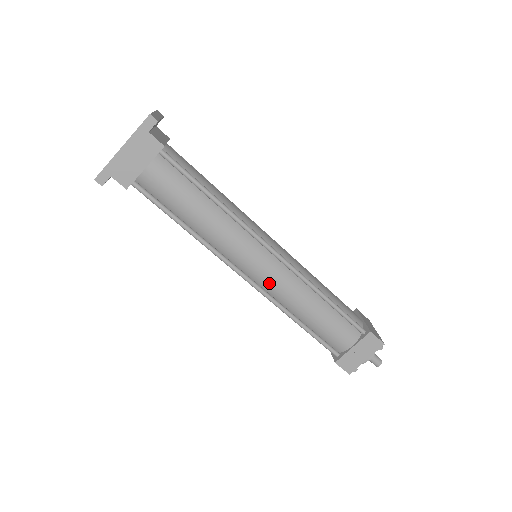
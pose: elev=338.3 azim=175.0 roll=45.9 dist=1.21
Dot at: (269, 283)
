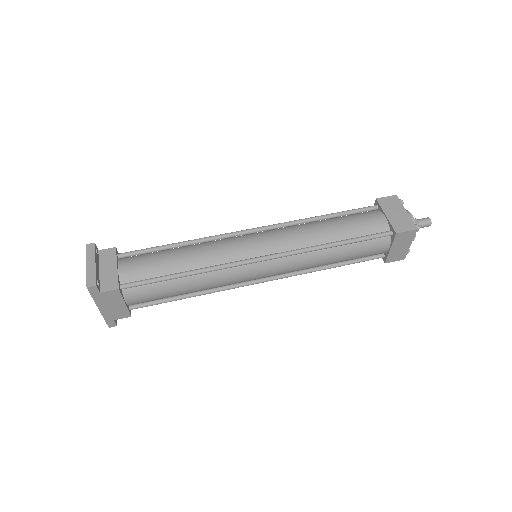
Dot at: (282, 273)
